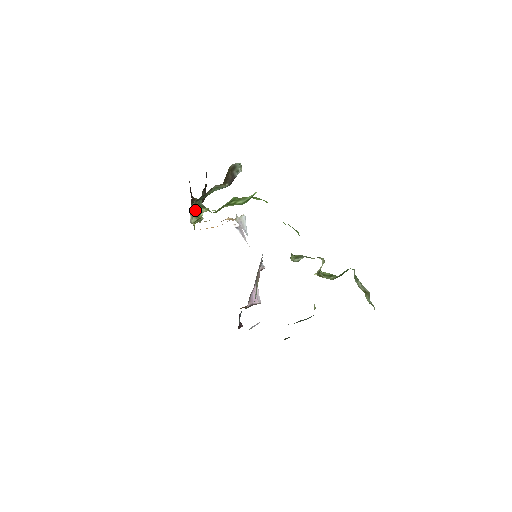
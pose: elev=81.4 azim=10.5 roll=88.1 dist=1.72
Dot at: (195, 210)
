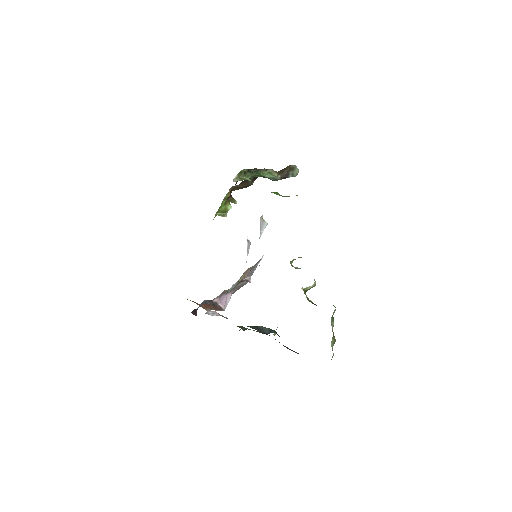
Dot at: (243, 175)
